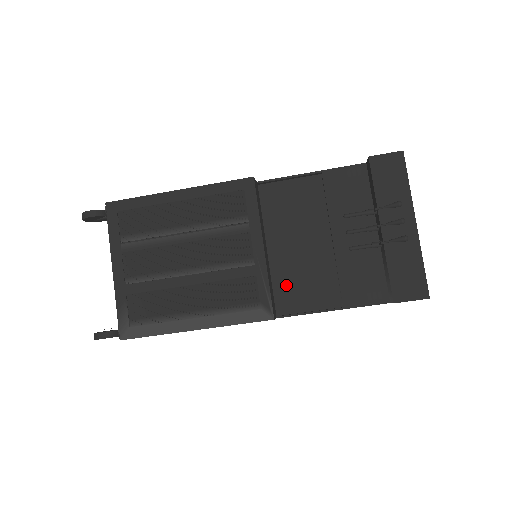
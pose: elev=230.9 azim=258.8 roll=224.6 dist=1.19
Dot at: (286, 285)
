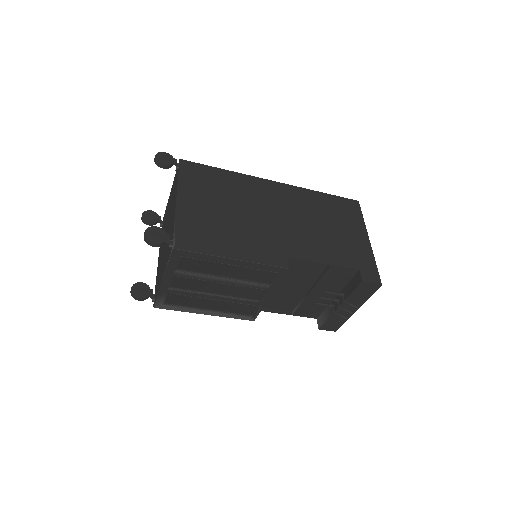
Dot at: (269, 298)
